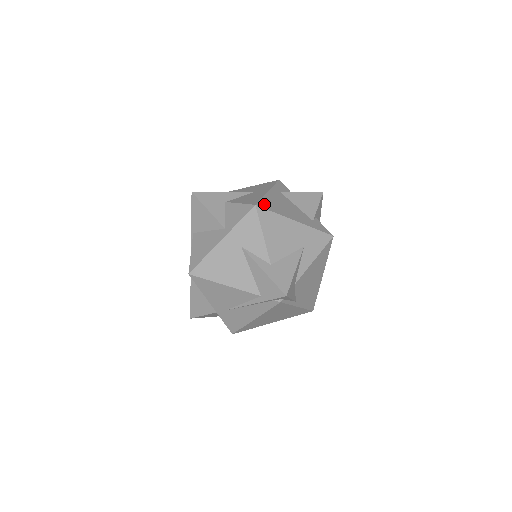
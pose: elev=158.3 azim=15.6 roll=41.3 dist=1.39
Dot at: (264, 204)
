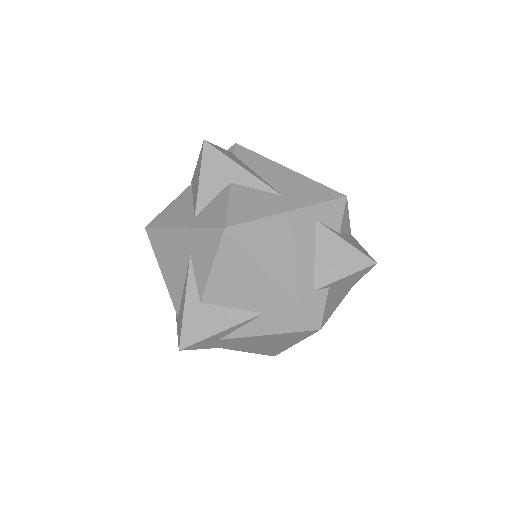
Dot at: (246, 231)
